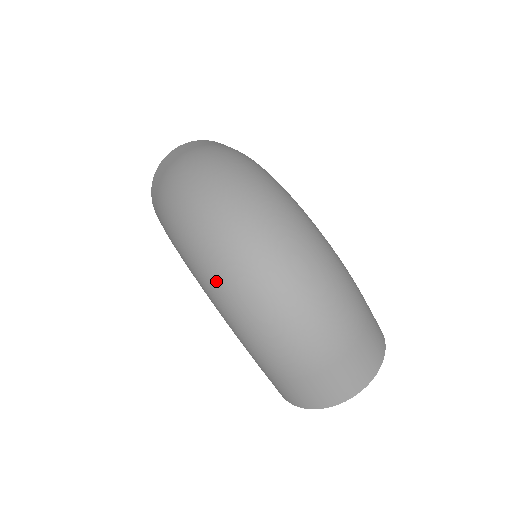
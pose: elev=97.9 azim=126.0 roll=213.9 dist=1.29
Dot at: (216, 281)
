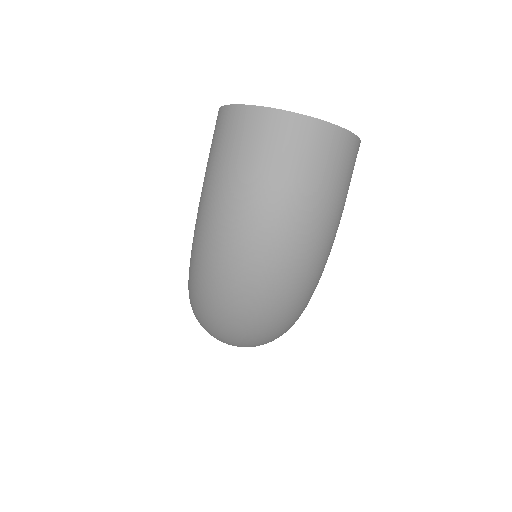
Dot at: (197, 303)
